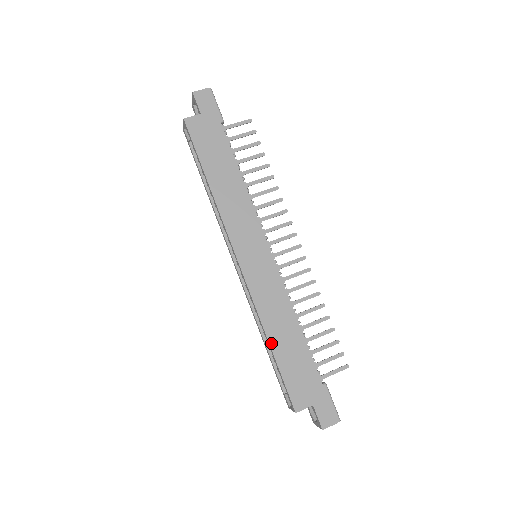
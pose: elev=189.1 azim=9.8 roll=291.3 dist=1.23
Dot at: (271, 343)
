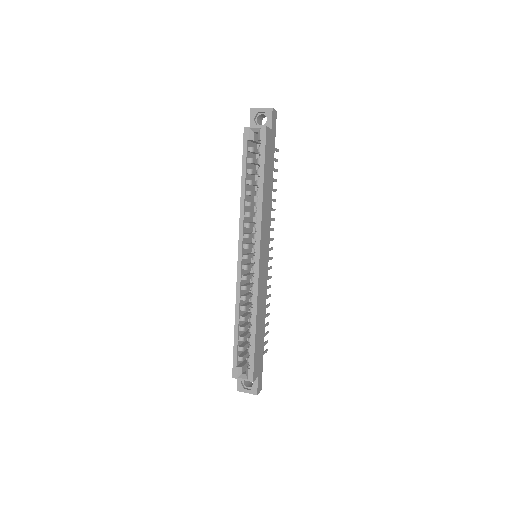
Dot at: (256, 327)
